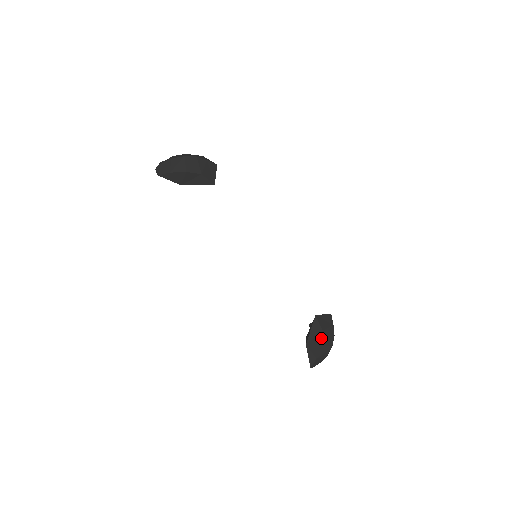
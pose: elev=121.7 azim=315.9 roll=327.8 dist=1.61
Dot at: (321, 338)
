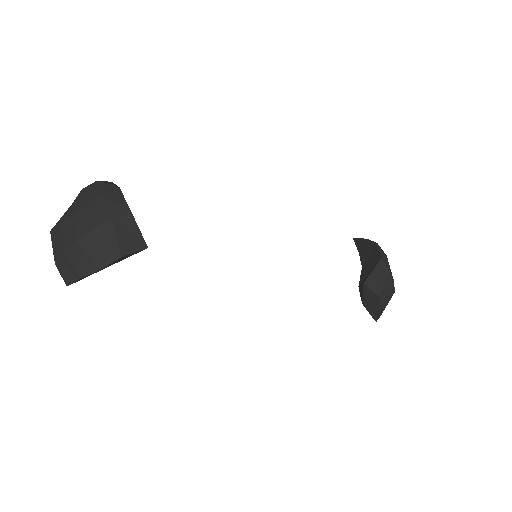
Dot at: (379, 303)
